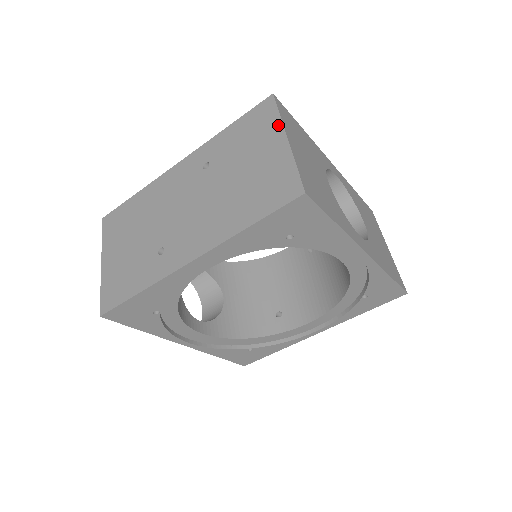
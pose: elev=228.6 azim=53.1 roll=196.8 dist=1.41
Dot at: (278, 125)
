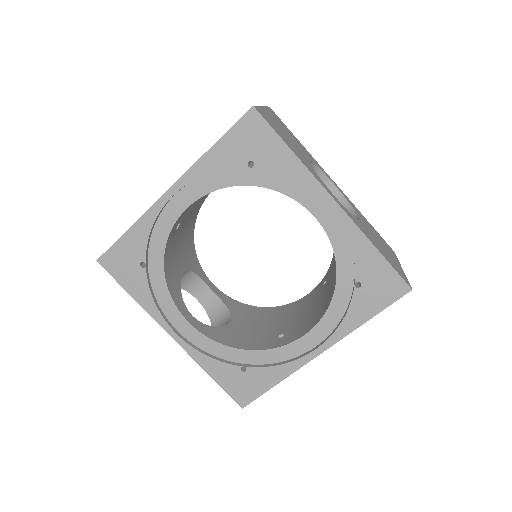
Dot at: occluded
